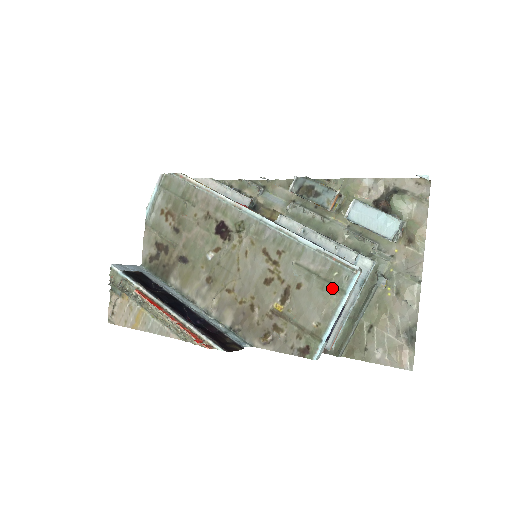
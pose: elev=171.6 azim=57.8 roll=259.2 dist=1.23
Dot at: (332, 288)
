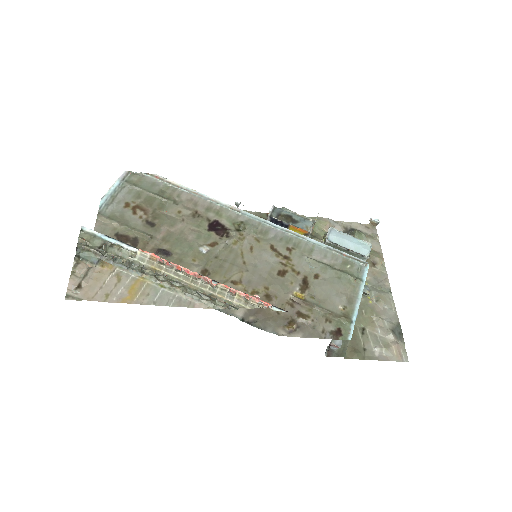
Dot at: (349, 277)
